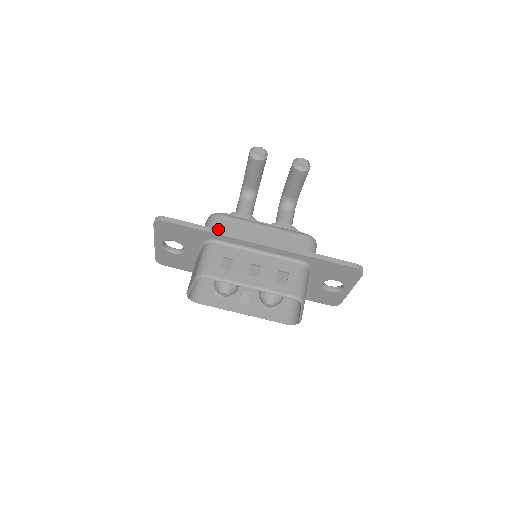
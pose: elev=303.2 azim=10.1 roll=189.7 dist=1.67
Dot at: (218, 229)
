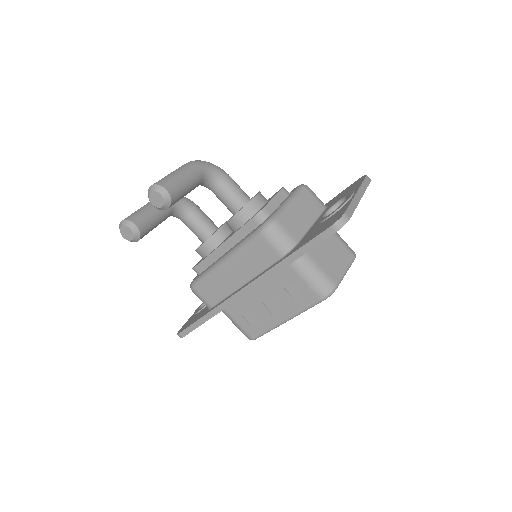
Dot at: (210, 303)
